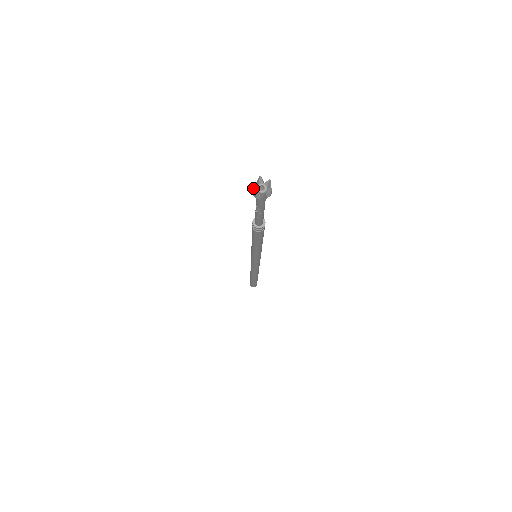
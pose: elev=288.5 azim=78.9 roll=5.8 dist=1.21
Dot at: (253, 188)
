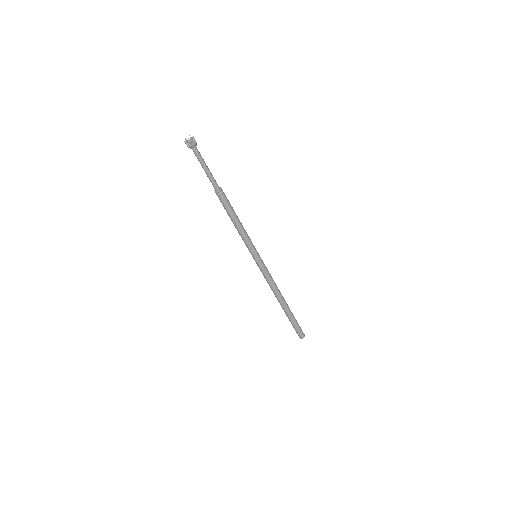
Dot at: (187, 145)
